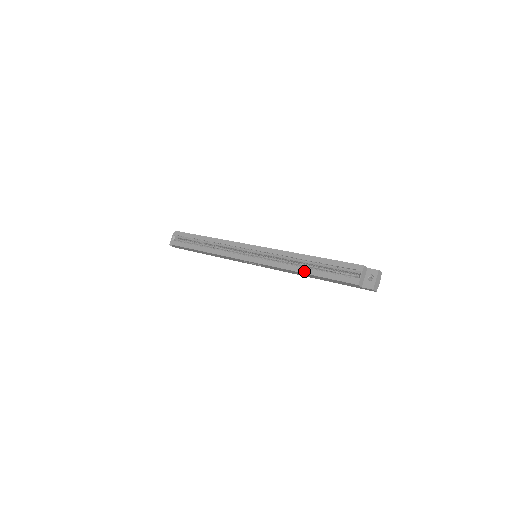
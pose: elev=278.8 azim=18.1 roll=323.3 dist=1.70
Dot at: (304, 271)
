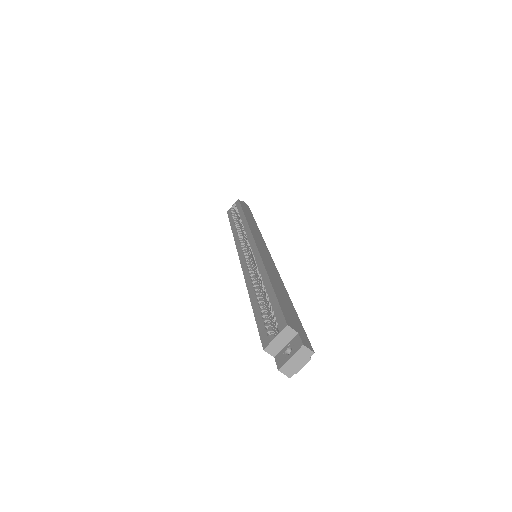
Dot at: (251, 296)
